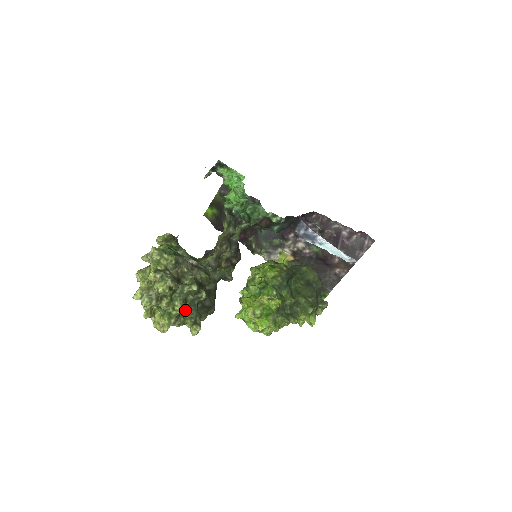
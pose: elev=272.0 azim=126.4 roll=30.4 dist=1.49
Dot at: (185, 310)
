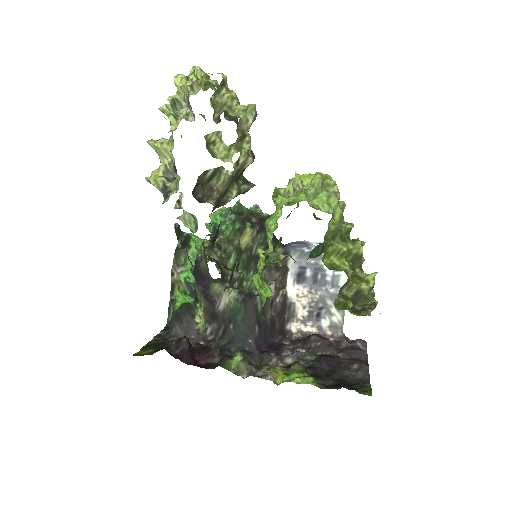
Dot at: (230, 115)
